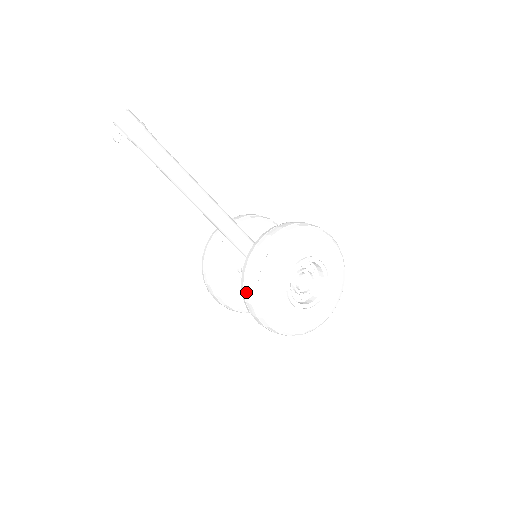
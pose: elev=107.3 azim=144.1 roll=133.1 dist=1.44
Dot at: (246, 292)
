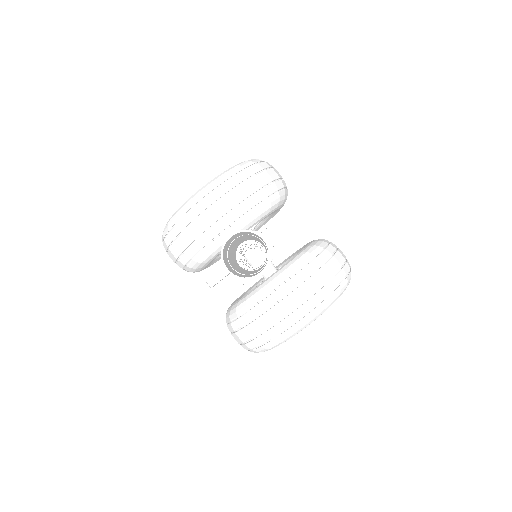
Dot at: (244, 334)
